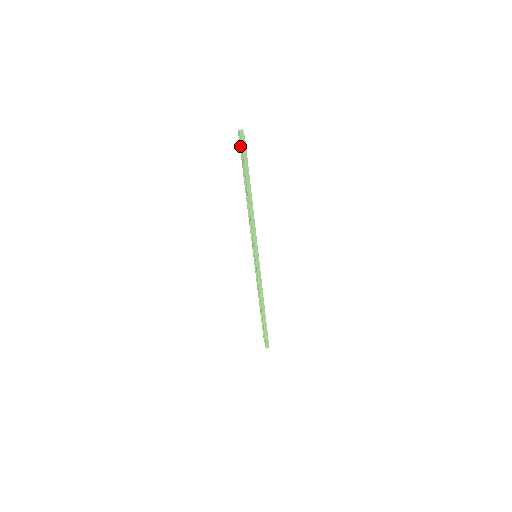
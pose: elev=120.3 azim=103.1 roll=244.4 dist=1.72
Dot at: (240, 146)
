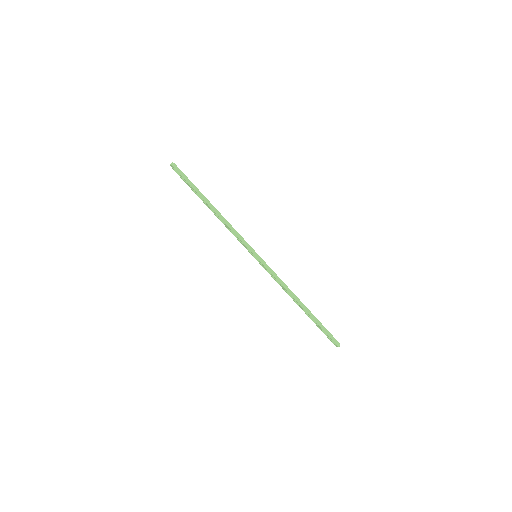
Dot at: (180, 177)
